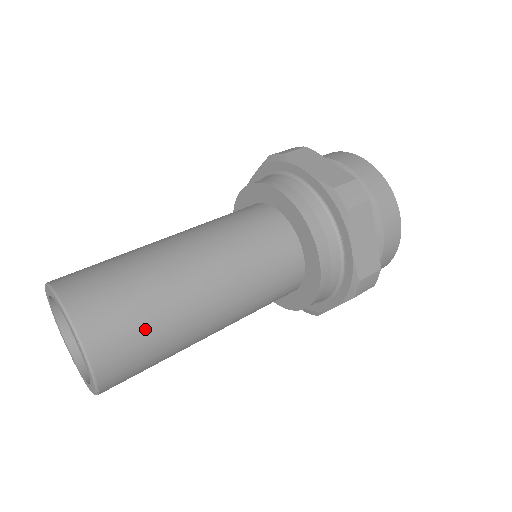
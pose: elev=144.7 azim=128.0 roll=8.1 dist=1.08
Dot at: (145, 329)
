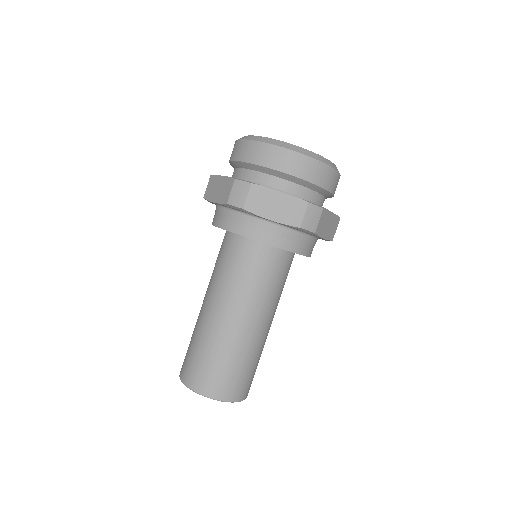
Dot at: occluded
